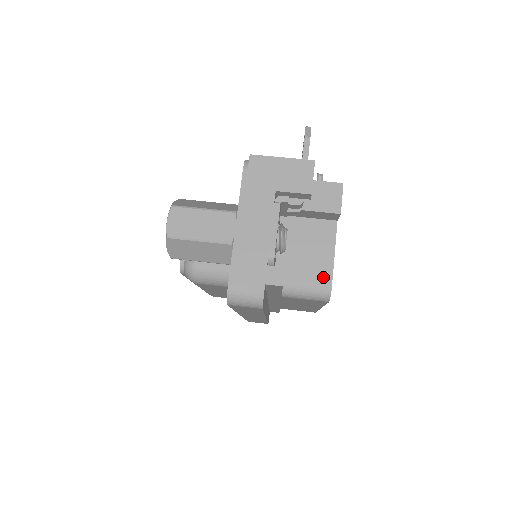
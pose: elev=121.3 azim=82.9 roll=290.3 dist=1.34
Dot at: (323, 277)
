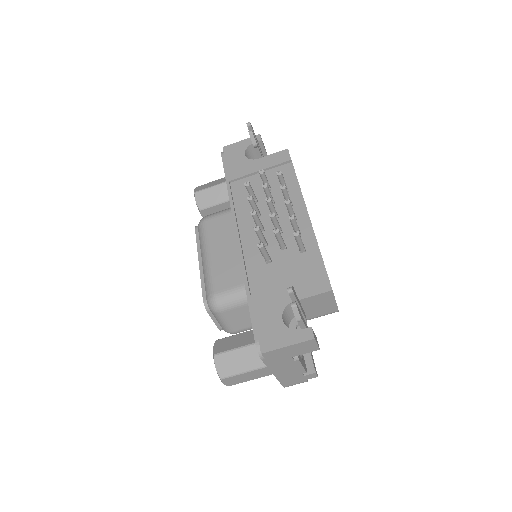
Dot at: (331, 310)
